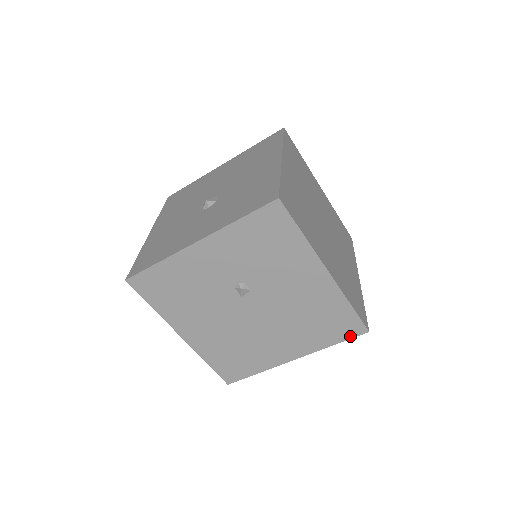
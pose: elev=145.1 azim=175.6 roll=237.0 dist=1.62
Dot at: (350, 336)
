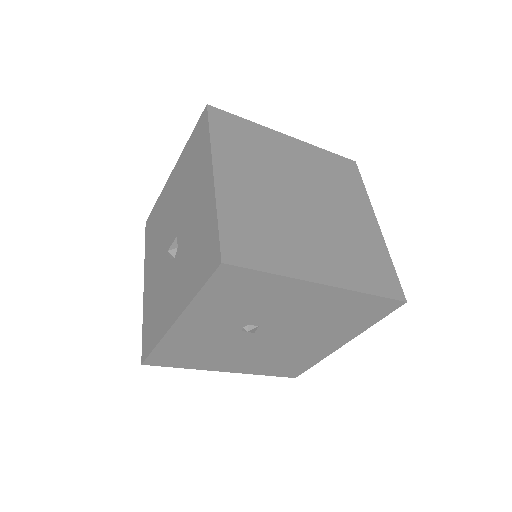
Dot at: (388, 312)
